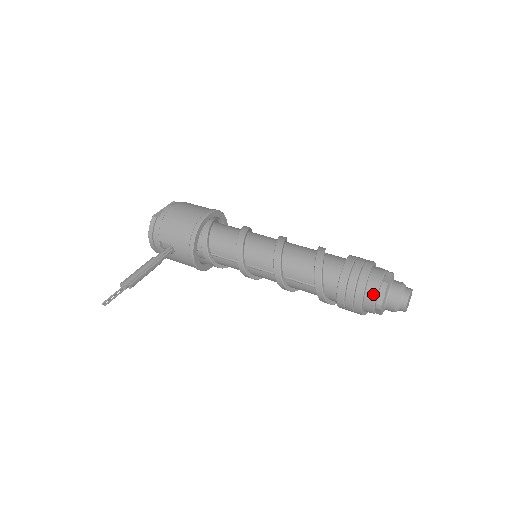
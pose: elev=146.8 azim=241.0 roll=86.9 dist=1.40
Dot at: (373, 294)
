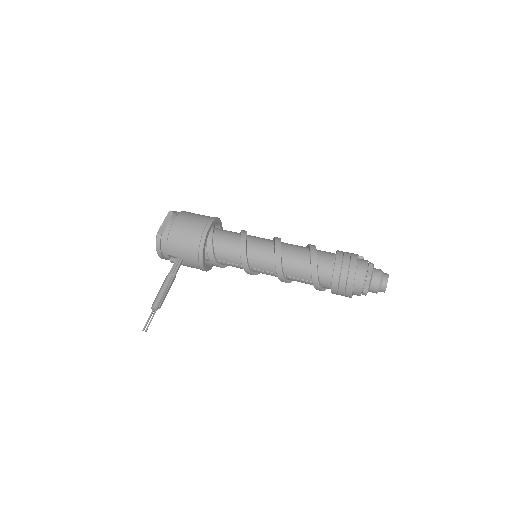
Dot at: (360, 286)
